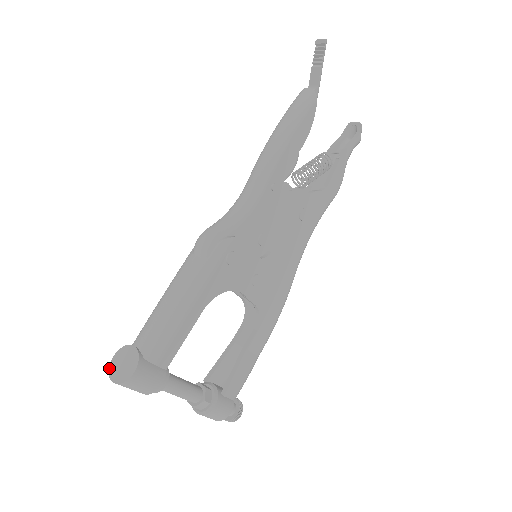
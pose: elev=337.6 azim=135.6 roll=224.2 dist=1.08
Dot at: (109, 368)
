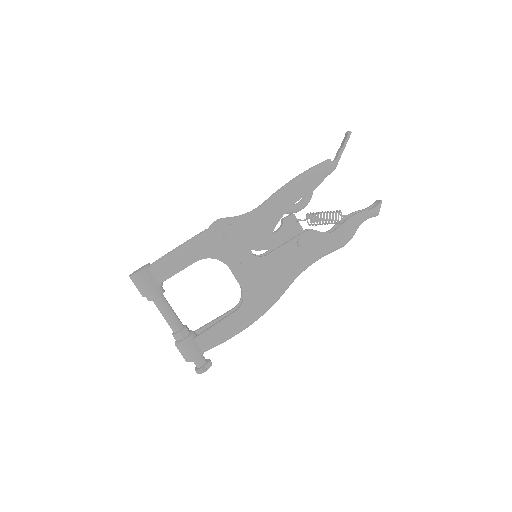
Dot at: occluded
